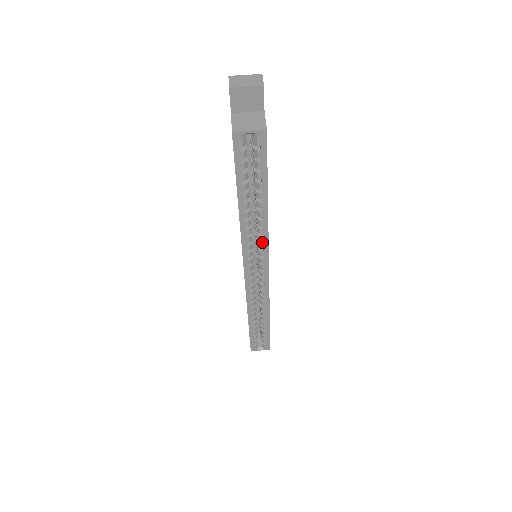
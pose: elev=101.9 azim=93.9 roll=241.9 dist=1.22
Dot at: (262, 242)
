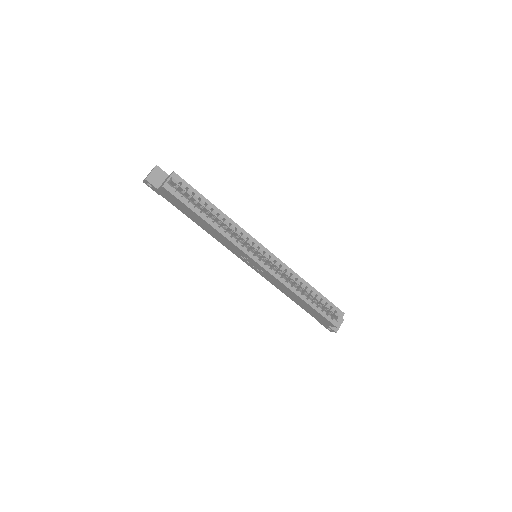
Dot at: (242, 234)
